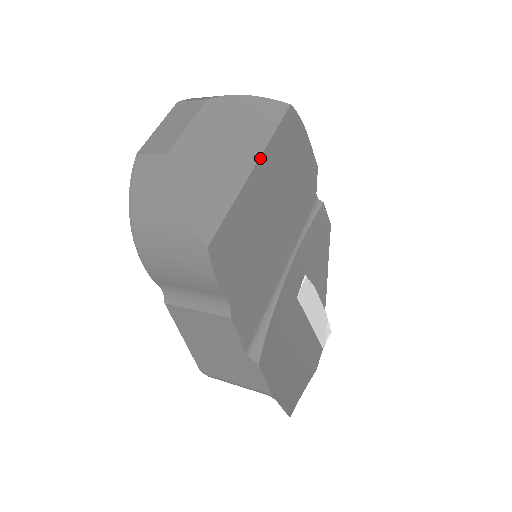
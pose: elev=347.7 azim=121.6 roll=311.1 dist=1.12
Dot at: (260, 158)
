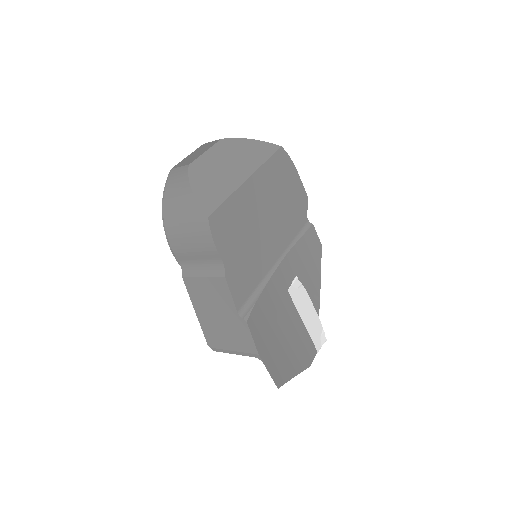
Dot at: (254, 173)
